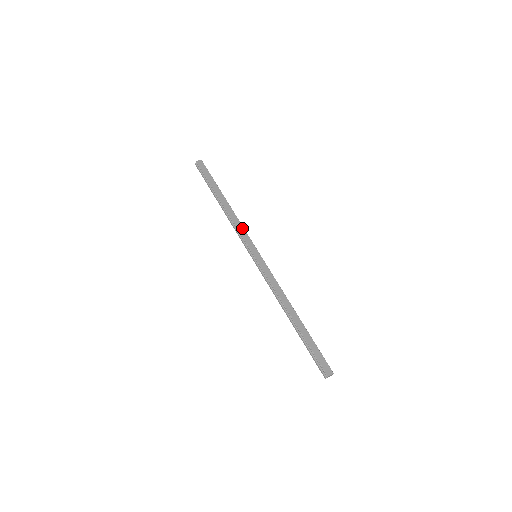
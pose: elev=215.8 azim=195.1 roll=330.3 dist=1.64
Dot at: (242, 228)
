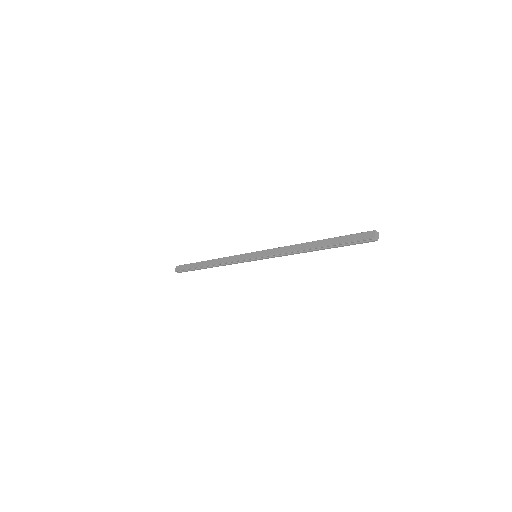
Dot at: (231, 258)
